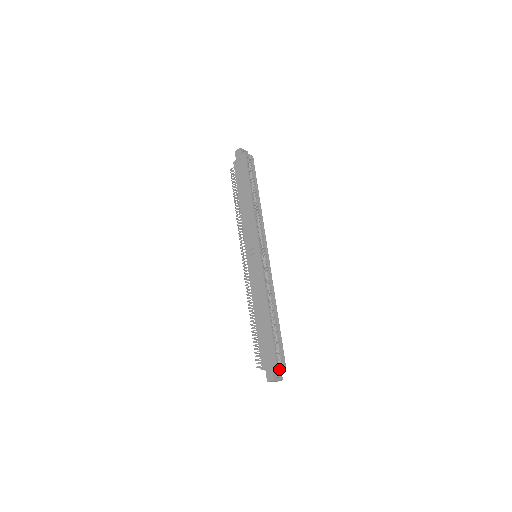
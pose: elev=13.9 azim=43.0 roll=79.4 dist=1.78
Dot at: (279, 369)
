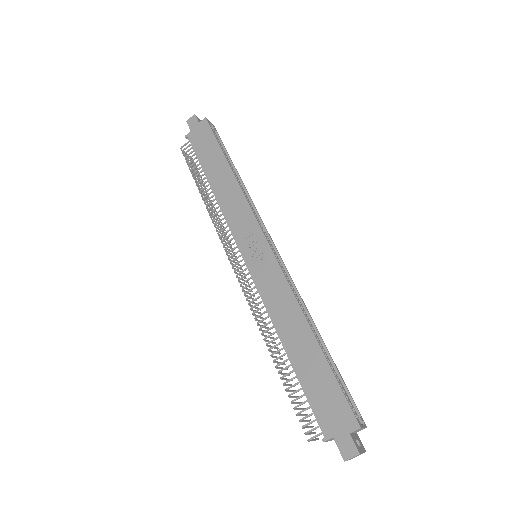
Dot at: (354, 432)
